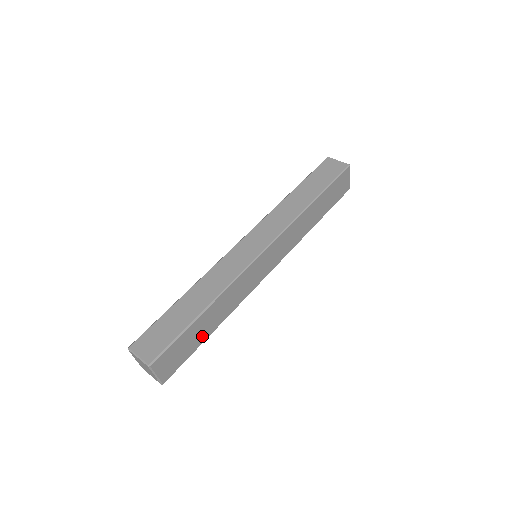
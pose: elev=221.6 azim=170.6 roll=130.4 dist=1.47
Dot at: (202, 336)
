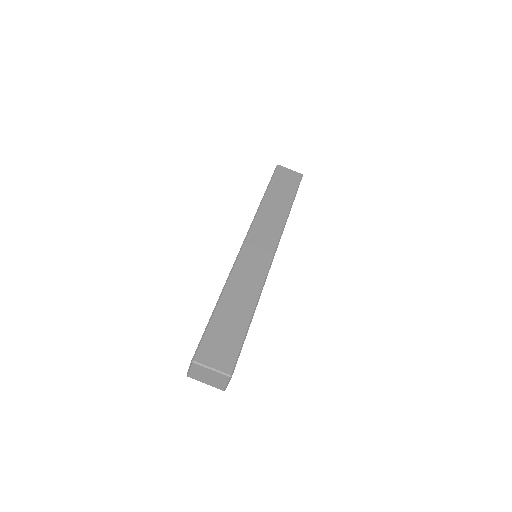
Dot at: (240, 322)
